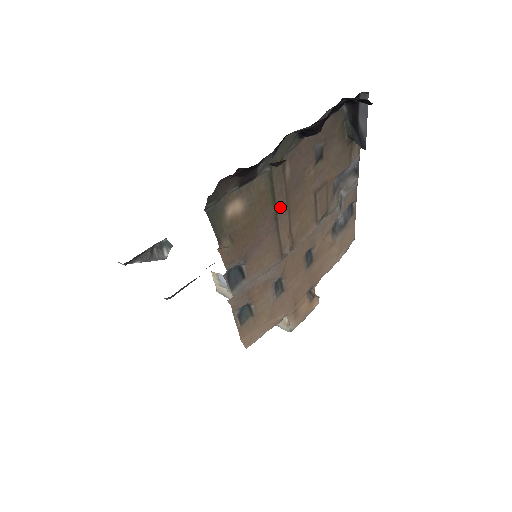
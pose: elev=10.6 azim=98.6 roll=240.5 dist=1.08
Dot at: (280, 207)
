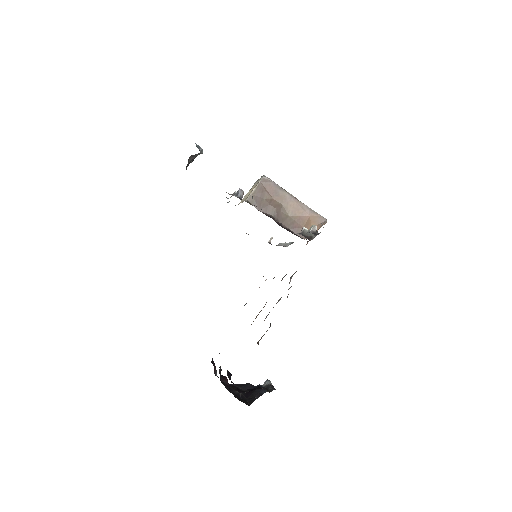
Dot at: occluded
